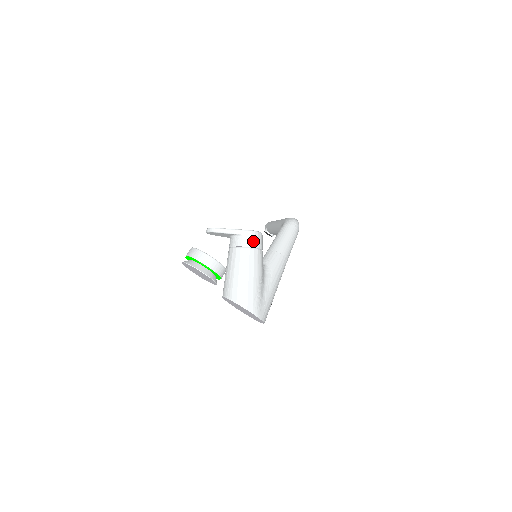
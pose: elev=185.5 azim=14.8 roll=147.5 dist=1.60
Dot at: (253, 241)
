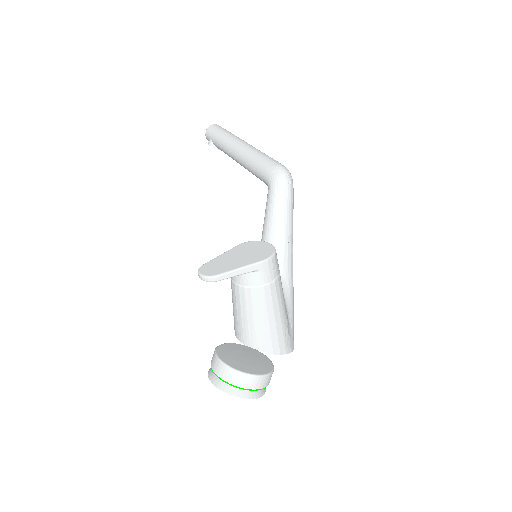
Dot at: (272, 272)
